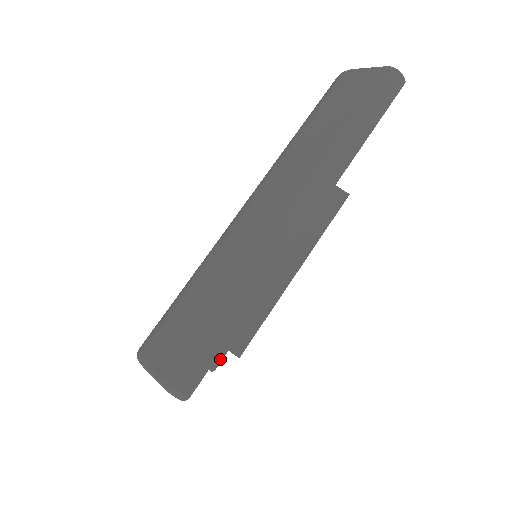
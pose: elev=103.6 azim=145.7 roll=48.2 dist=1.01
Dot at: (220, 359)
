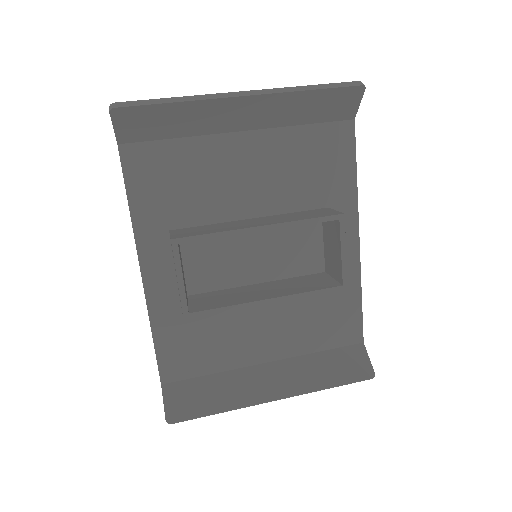
Dot at: (183, 417)
